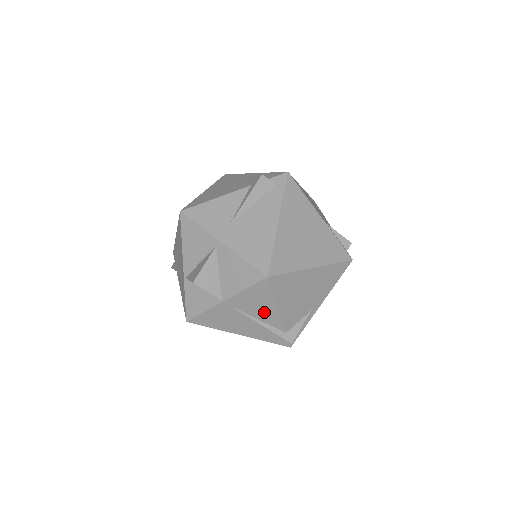
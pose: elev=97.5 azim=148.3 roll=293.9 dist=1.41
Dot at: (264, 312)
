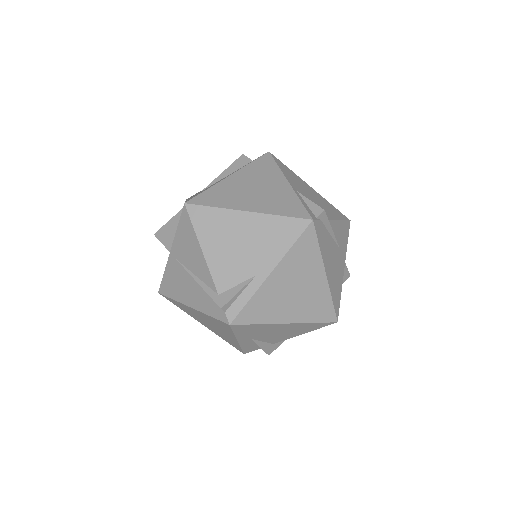
Dot at: (196, 261)
